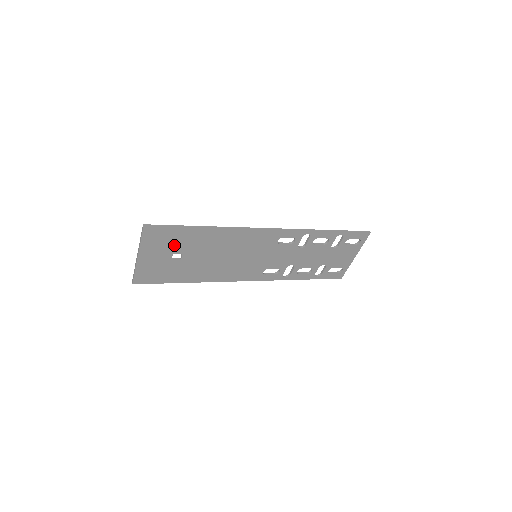
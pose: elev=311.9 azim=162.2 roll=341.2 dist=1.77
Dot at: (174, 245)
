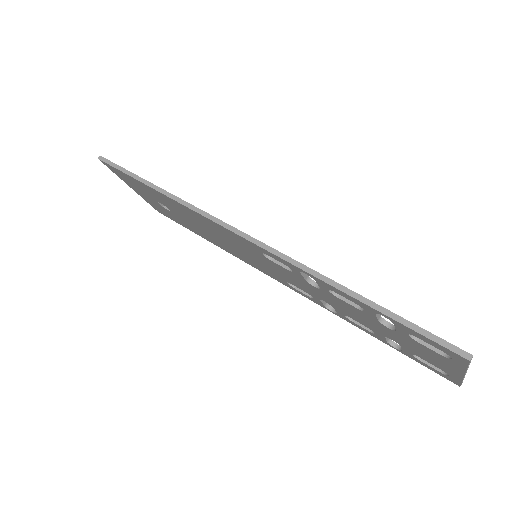
Dot at: (147, 192)
